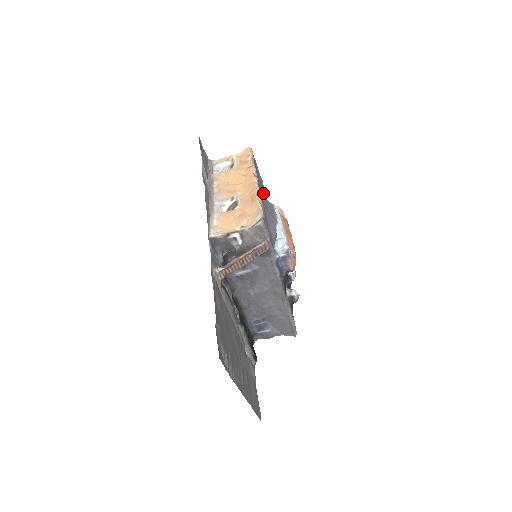
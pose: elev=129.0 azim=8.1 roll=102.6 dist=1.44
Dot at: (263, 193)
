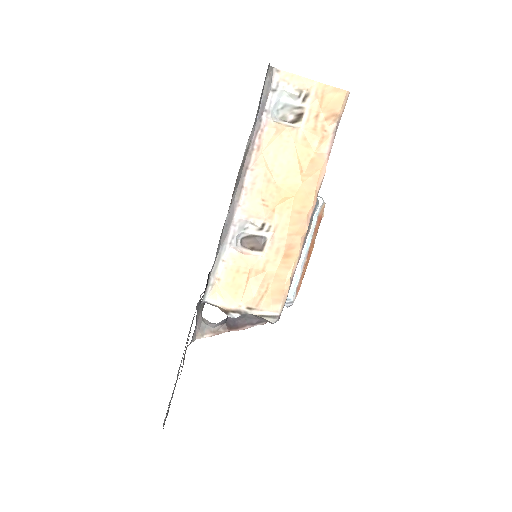
Dot at: occluded
